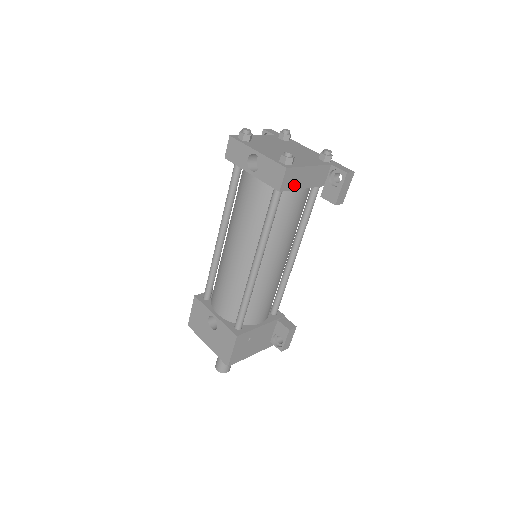
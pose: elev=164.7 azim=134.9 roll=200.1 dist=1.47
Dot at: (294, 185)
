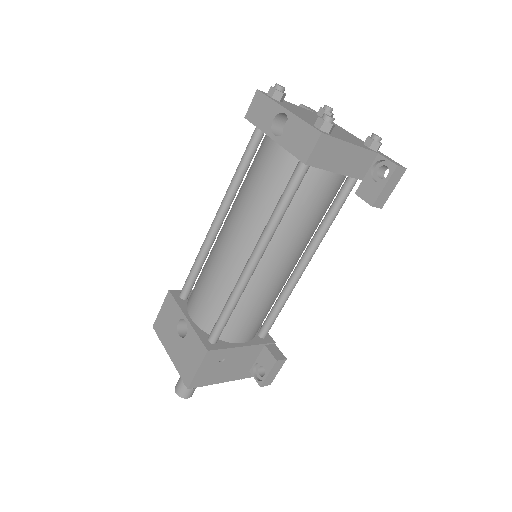
Dot at: (326, 163)
